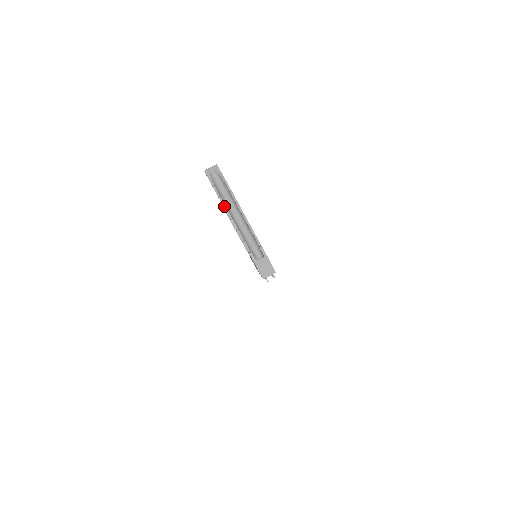
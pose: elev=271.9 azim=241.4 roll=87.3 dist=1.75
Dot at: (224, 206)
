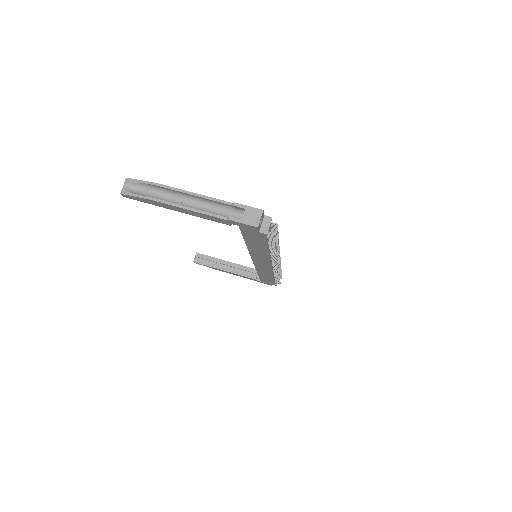
Dot at: (165, 203)
